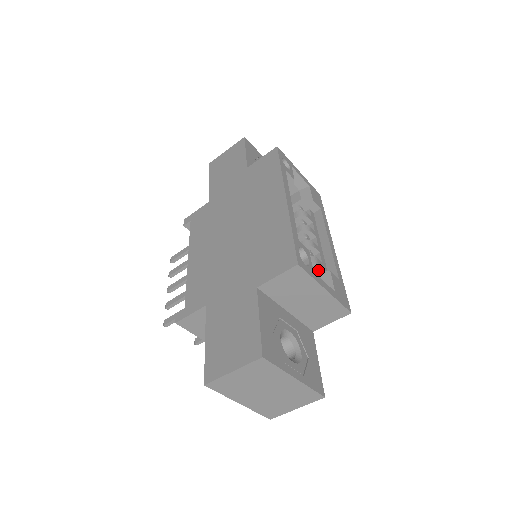
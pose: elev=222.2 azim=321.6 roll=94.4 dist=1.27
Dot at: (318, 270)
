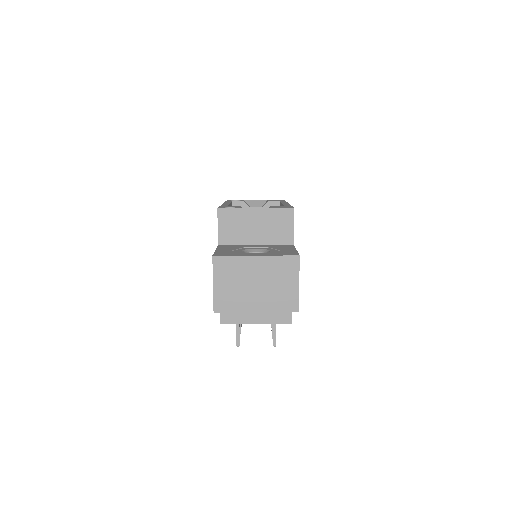
Dot at: occluded
